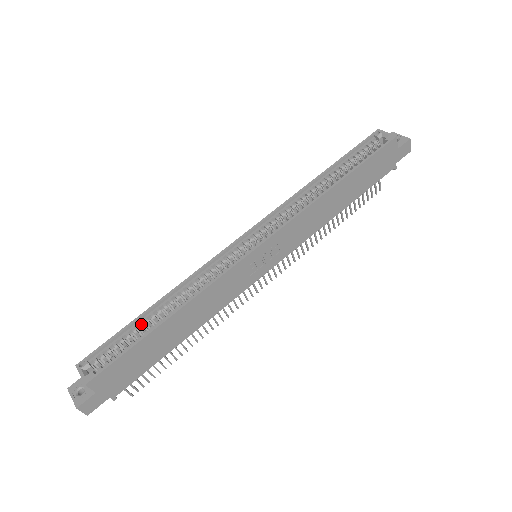
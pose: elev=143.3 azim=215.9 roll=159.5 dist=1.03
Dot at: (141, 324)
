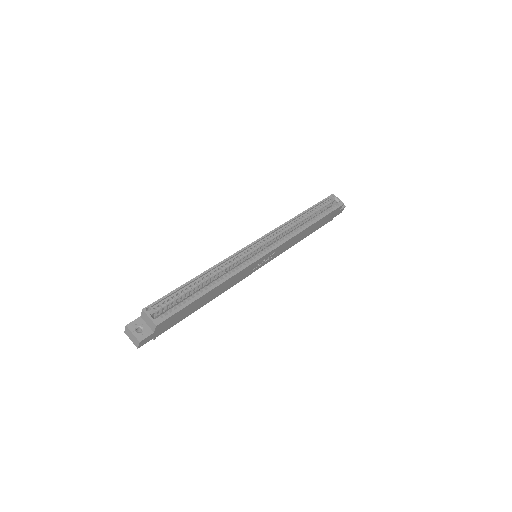
Dot at: (190, 288)
